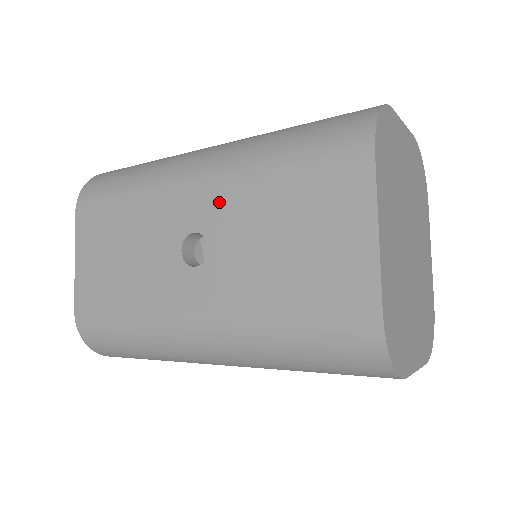
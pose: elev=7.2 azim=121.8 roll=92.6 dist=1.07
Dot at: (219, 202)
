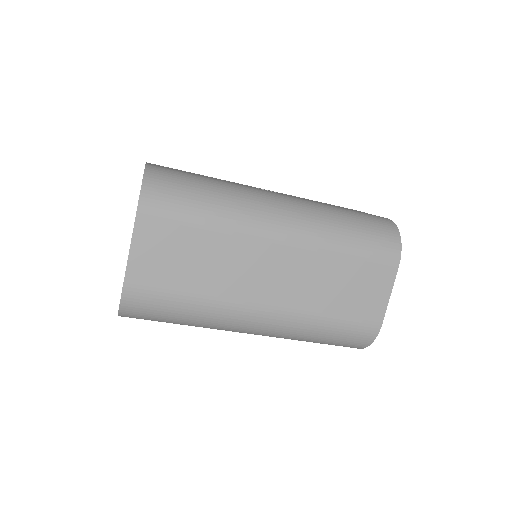
Dot at: occluded
